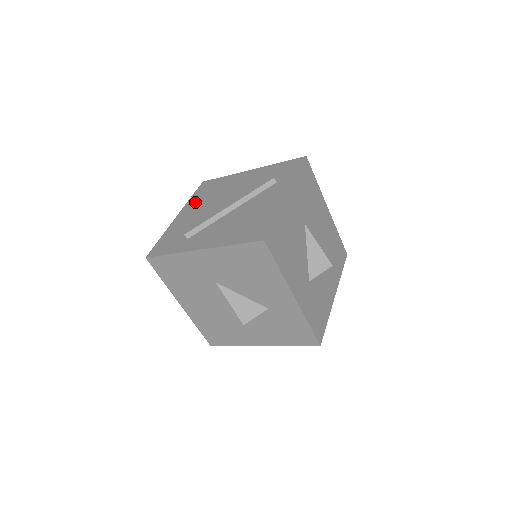
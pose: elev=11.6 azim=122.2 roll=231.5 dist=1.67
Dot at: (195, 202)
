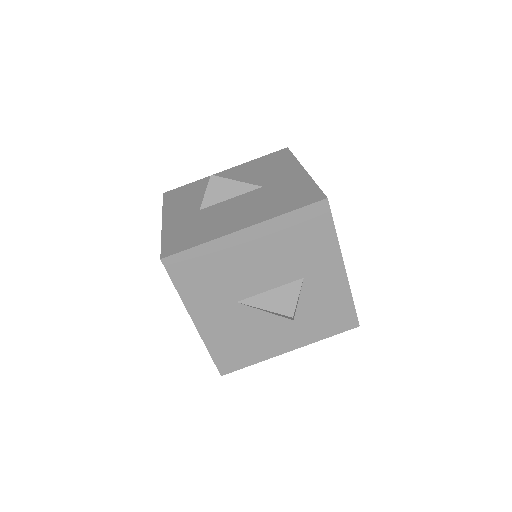
Dot at: occluded
